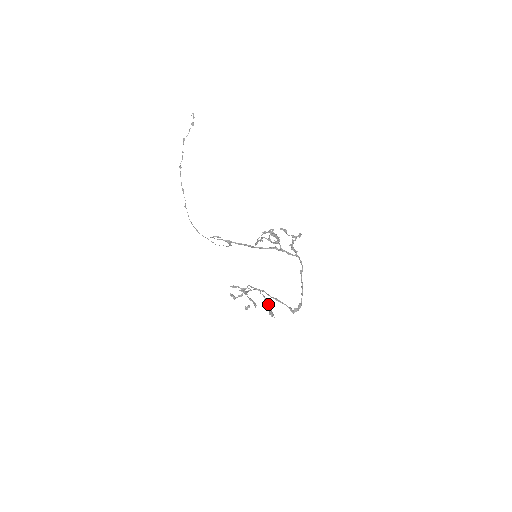
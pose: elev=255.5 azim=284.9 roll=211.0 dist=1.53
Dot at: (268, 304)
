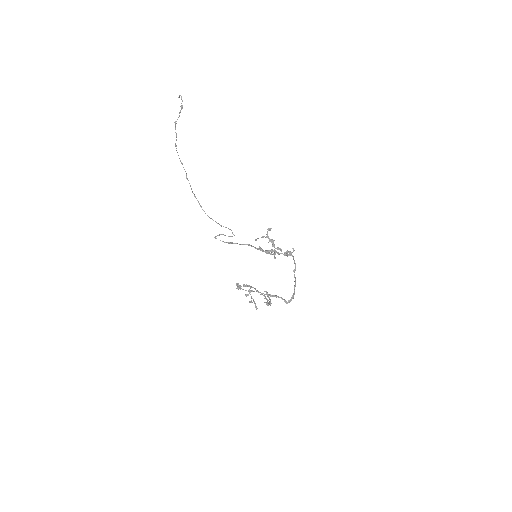
Dot at: (267, 305)
